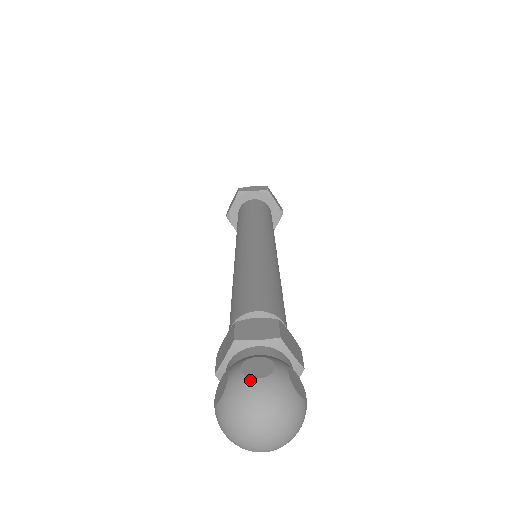
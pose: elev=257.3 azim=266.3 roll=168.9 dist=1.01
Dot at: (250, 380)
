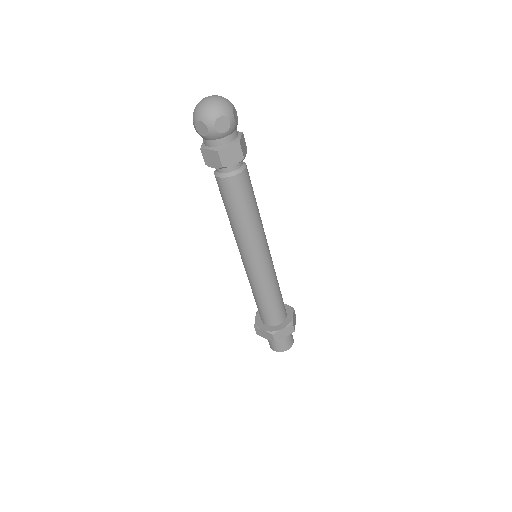
Dot at: occluded
